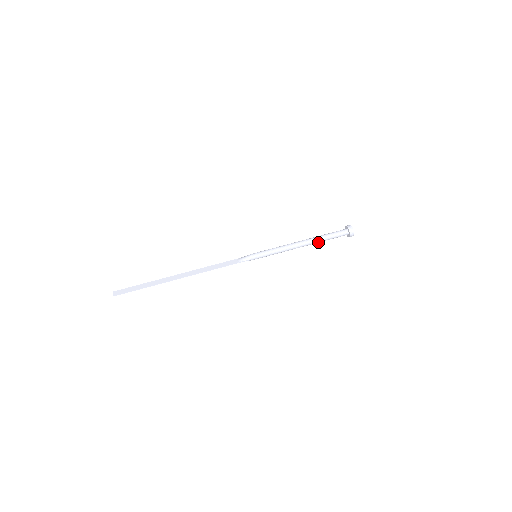
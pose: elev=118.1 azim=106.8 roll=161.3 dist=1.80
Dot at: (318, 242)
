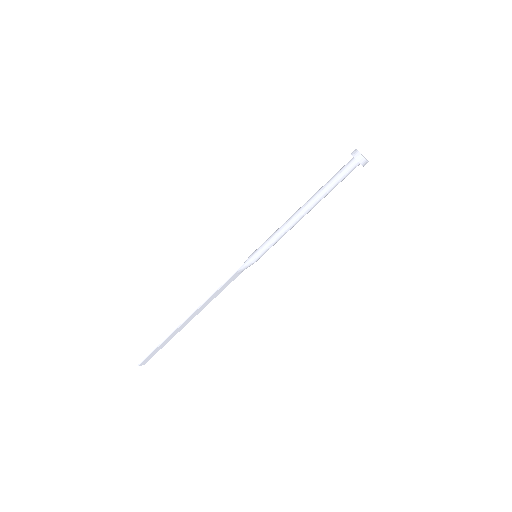
Dot at: occluded
